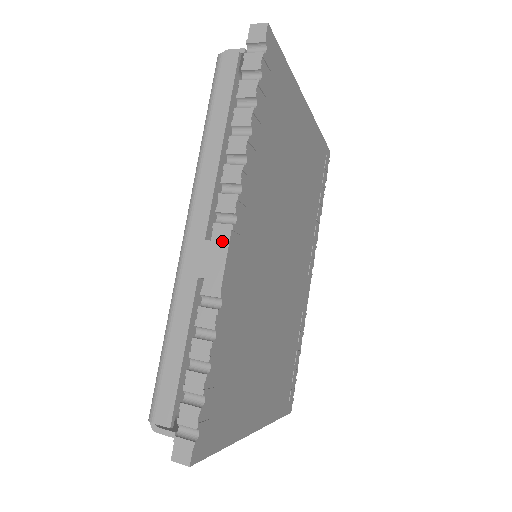
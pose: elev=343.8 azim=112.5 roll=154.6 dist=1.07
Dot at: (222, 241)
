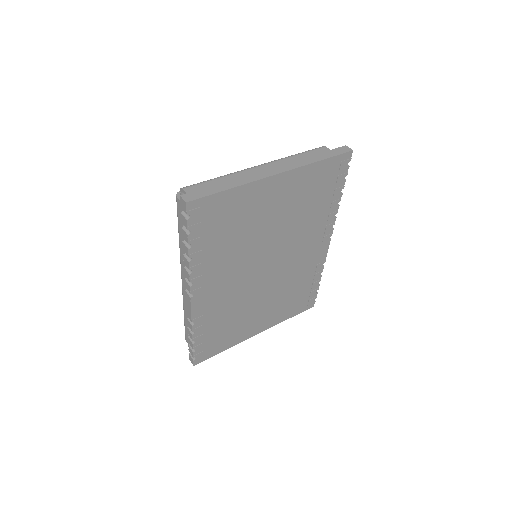
Dot at: (188, 301)
